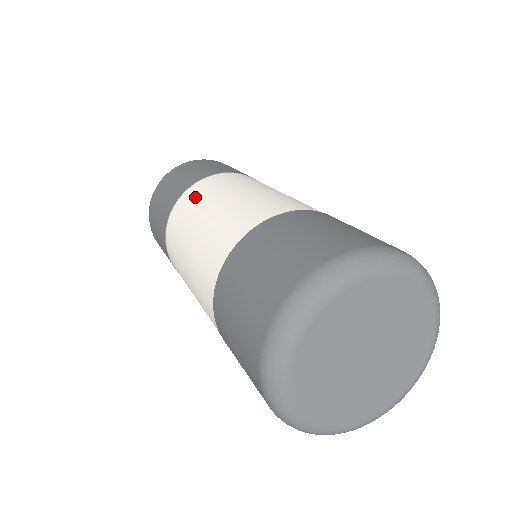
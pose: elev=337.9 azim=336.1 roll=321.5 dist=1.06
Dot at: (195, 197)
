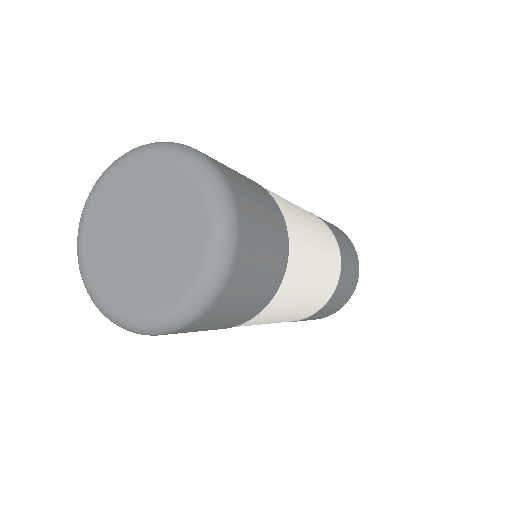
Dot at: occluded
